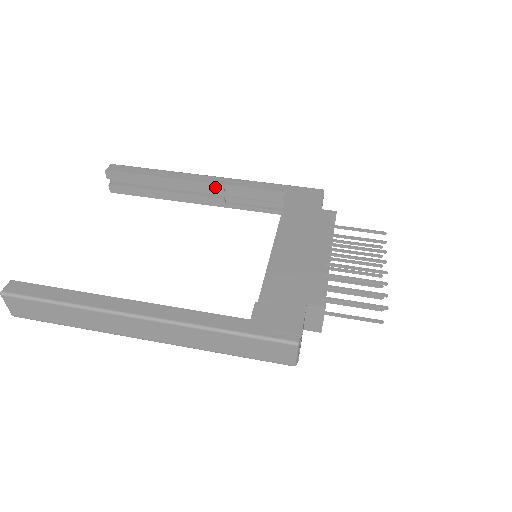
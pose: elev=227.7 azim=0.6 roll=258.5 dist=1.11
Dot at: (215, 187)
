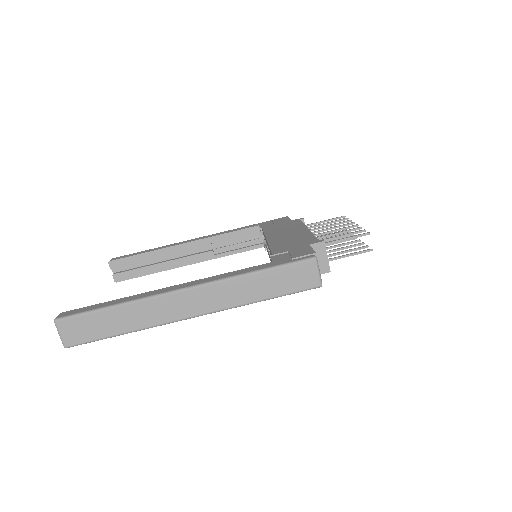
Dot at: (203, 242)
